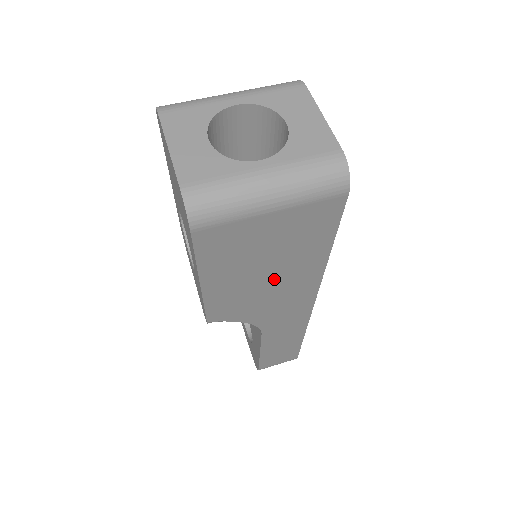
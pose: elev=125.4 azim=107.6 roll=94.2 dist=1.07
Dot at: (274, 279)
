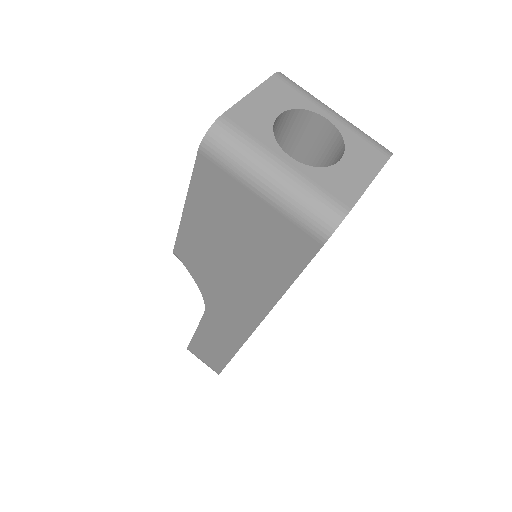
Dot at: (235, 267)
